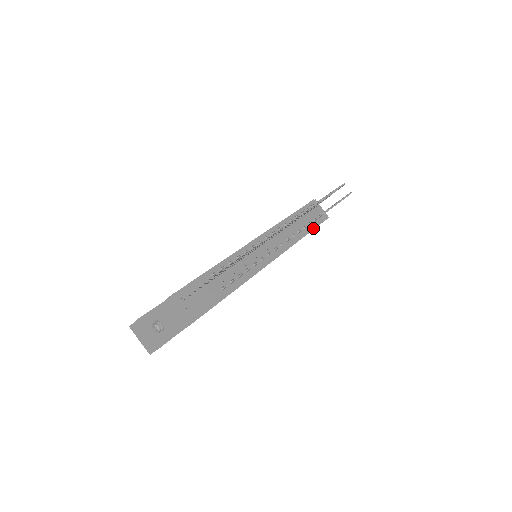
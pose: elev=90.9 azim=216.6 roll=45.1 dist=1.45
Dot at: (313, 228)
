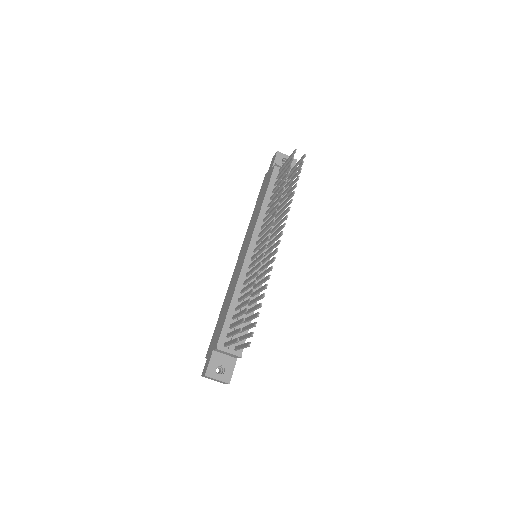
Dot at: occluded
